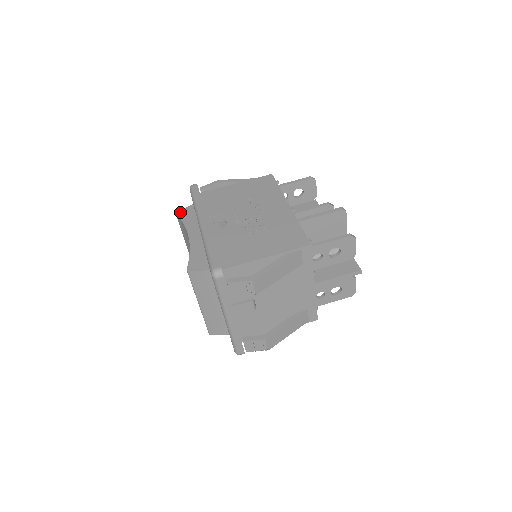
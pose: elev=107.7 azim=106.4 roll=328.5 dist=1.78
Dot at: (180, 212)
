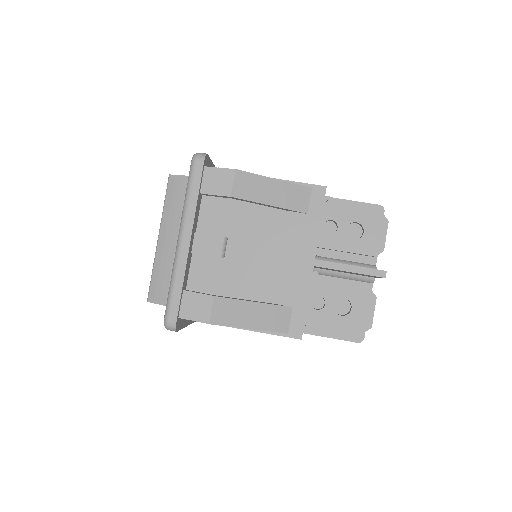
Dot at: occluded
